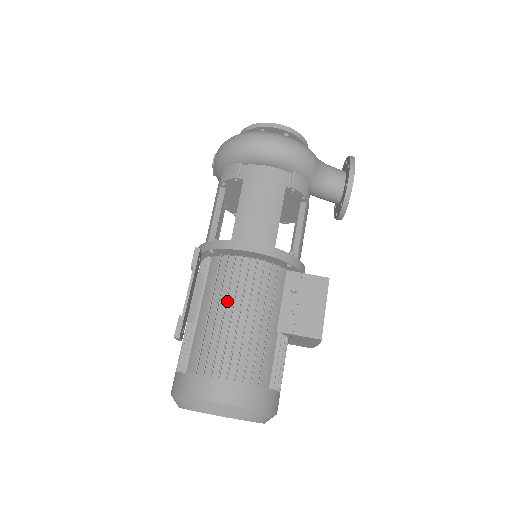
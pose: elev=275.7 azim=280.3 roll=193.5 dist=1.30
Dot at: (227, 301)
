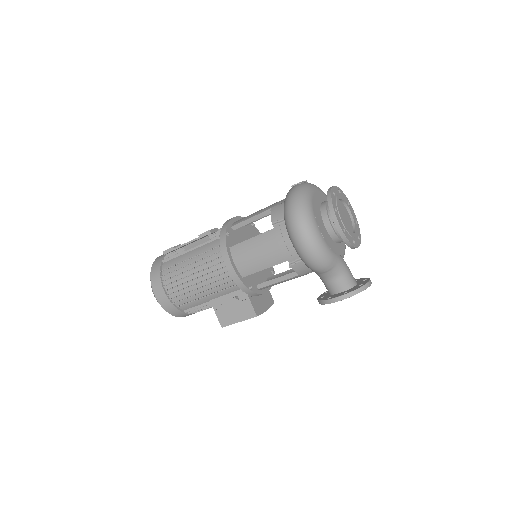
Dot at: (199, 267)
